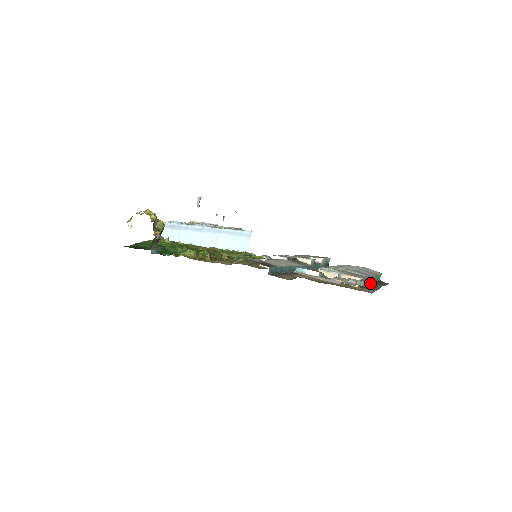
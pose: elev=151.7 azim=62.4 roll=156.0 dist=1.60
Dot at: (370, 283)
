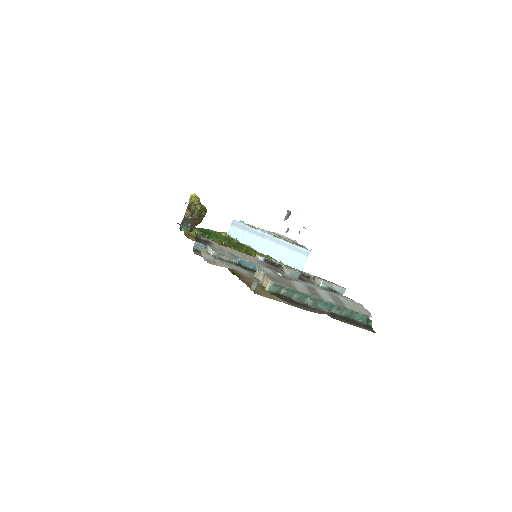
Dot at: (319, 308)
